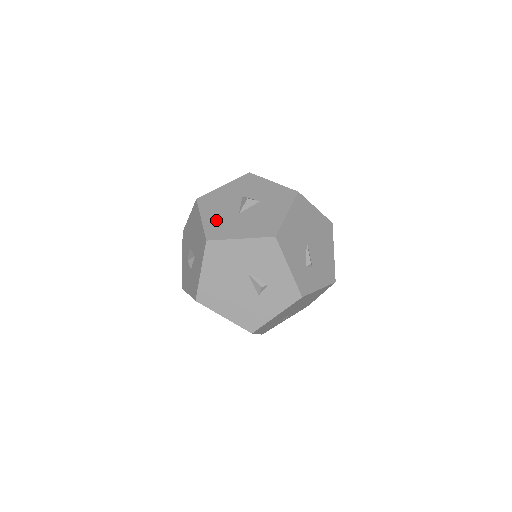
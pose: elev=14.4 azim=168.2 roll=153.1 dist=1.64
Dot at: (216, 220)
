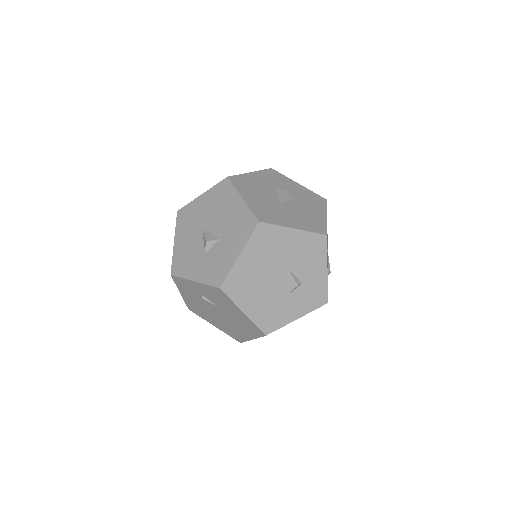
Dot at: (260, 204)
